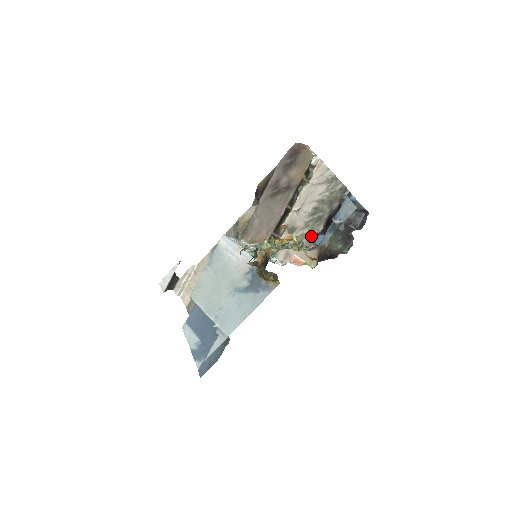
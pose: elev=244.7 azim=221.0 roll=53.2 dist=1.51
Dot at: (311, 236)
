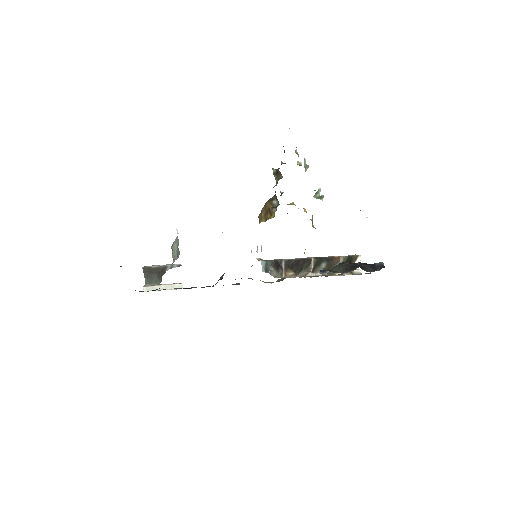
Dot at: occluded
